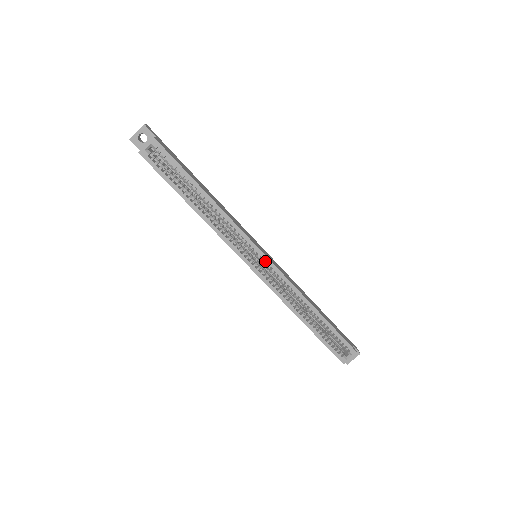
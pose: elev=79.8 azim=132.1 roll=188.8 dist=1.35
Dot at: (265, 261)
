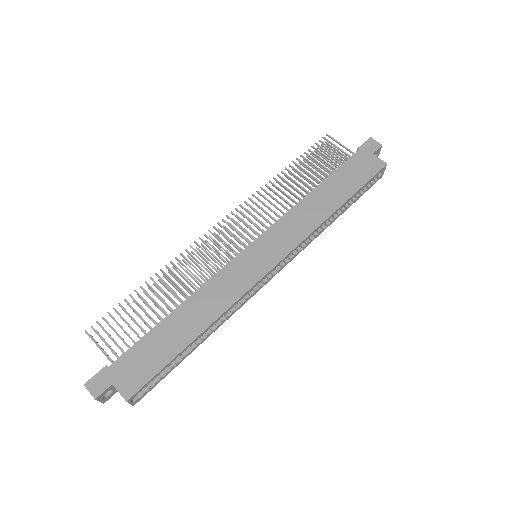
Dot at: (277, 266)
